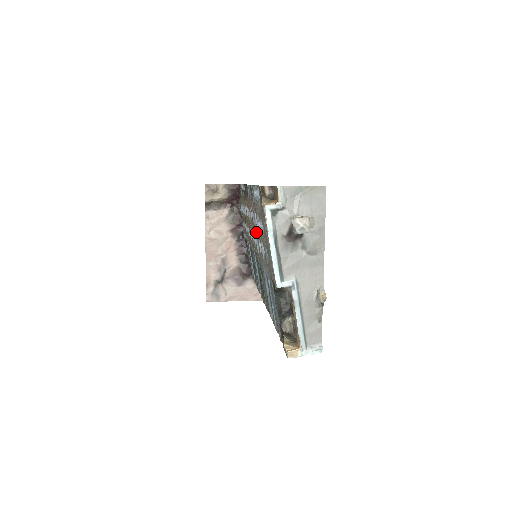
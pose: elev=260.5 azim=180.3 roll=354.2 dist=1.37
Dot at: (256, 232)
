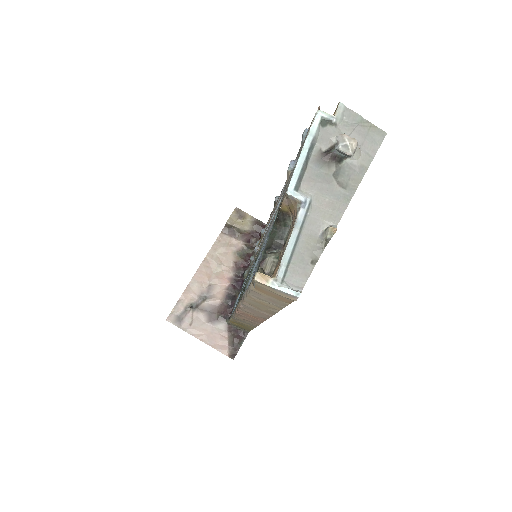
Dot at: occluded
